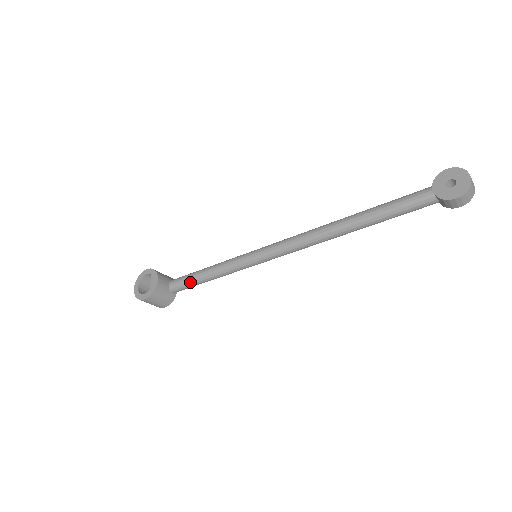
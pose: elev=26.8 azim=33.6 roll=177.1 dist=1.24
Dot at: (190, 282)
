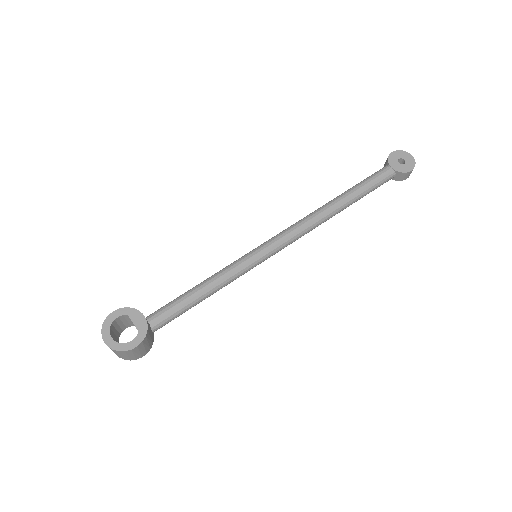
Dot at: (182, 308)
